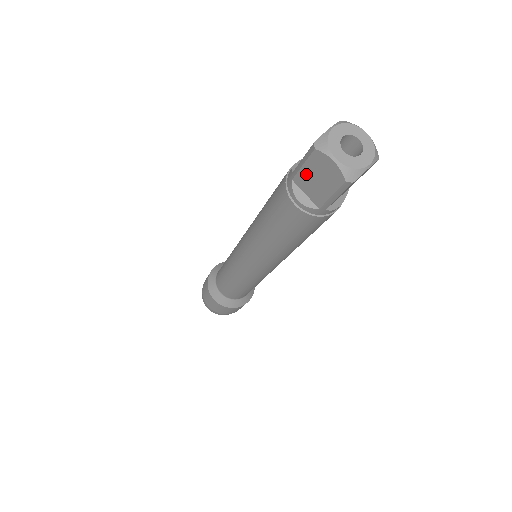
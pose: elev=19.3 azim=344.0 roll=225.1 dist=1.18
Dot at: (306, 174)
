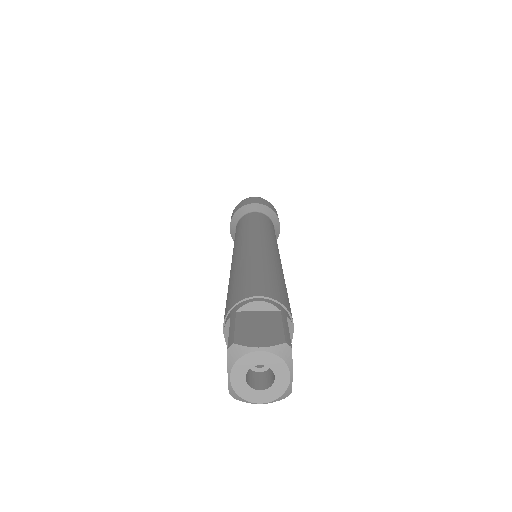
Dot at: occluded
